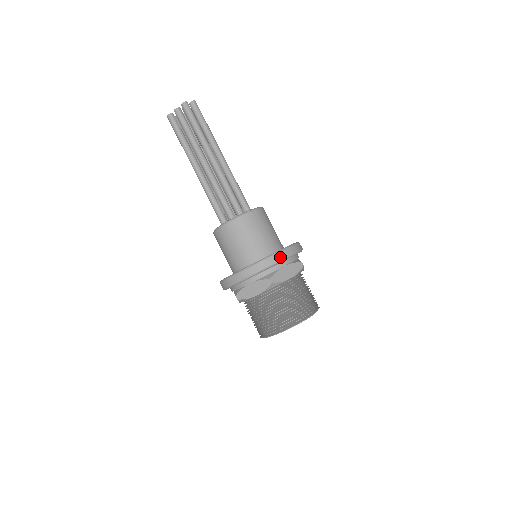
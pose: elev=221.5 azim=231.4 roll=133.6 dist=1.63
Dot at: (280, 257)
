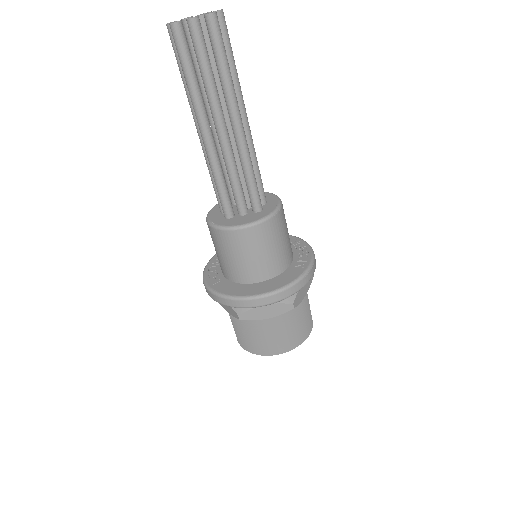
Dot at: (309, 278)
